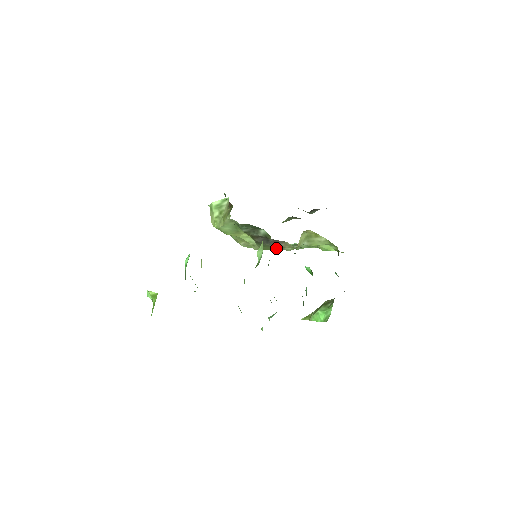
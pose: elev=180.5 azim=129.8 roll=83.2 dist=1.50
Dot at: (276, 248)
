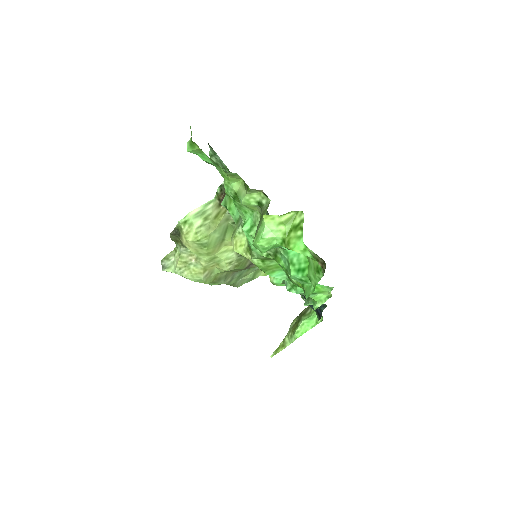
Dot at: occluded
